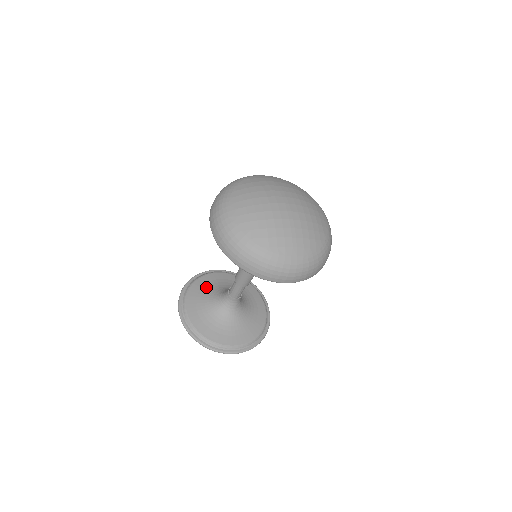
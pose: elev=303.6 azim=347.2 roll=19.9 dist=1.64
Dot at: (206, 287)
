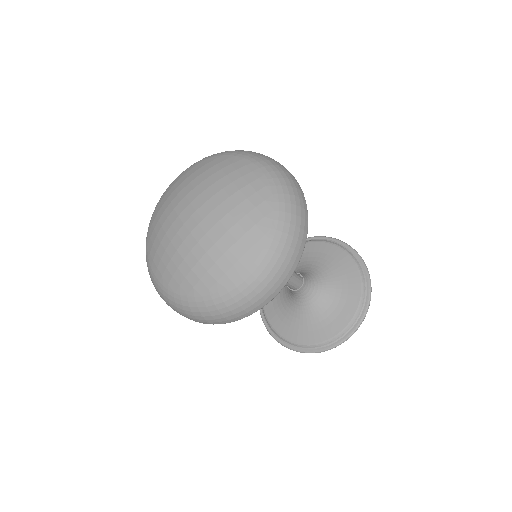
Dot at: occluded
